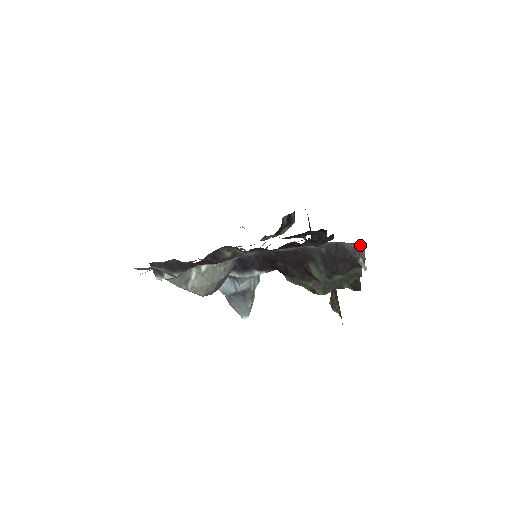
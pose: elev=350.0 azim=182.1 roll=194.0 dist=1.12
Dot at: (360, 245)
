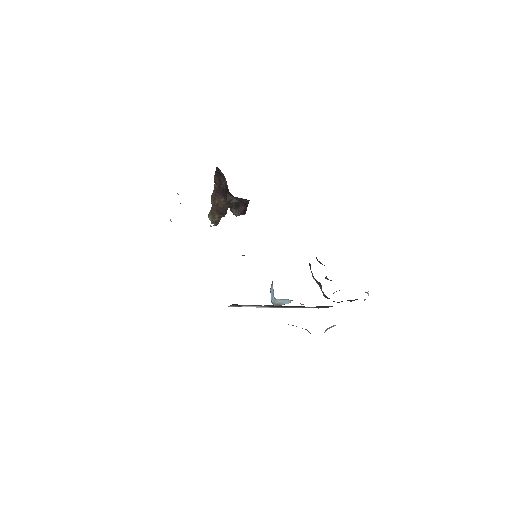
Dot at: occluded
